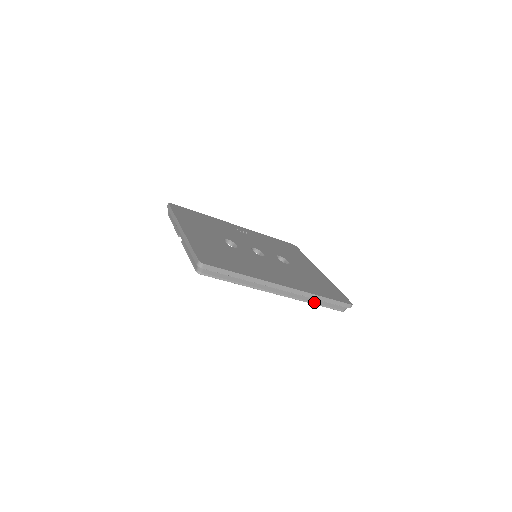
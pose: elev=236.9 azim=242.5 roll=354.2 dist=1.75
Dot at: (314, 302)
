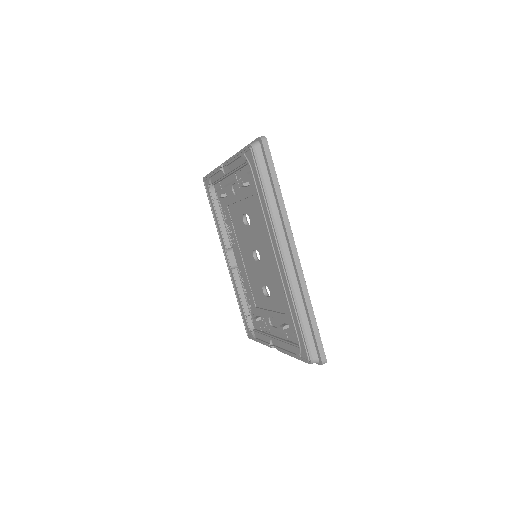
Dot at: (300, 310)
